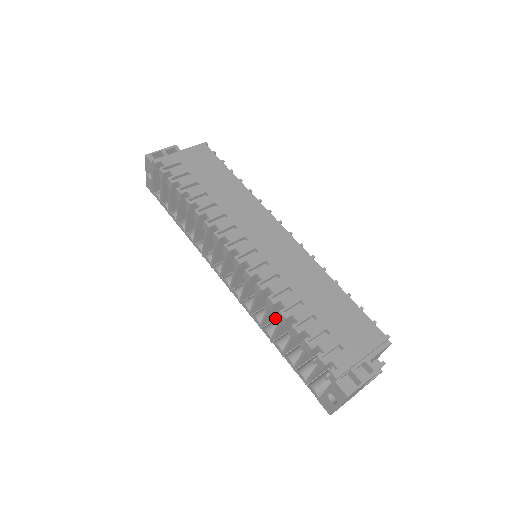
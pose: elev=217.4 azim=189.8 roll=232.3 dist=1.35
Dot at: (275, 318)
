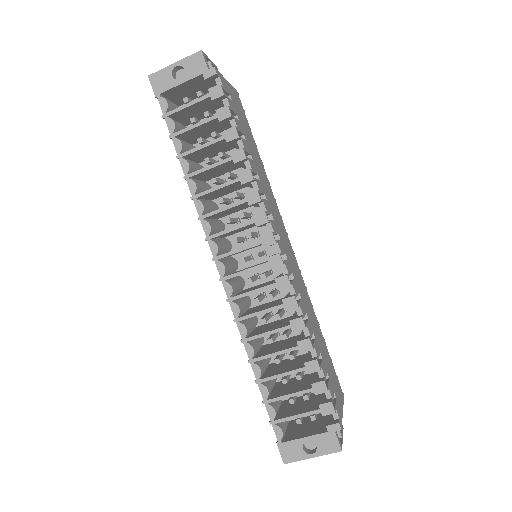
Dot at: occluded
